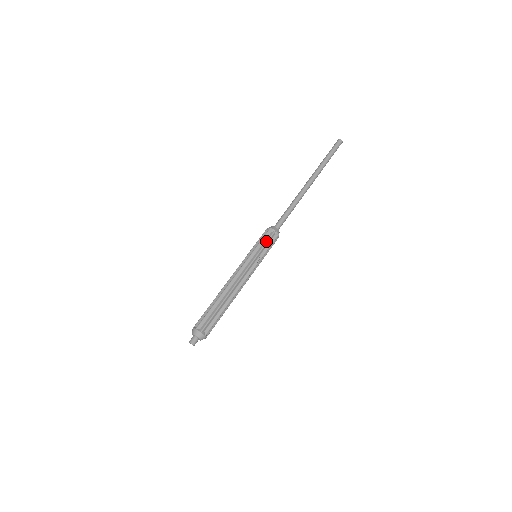
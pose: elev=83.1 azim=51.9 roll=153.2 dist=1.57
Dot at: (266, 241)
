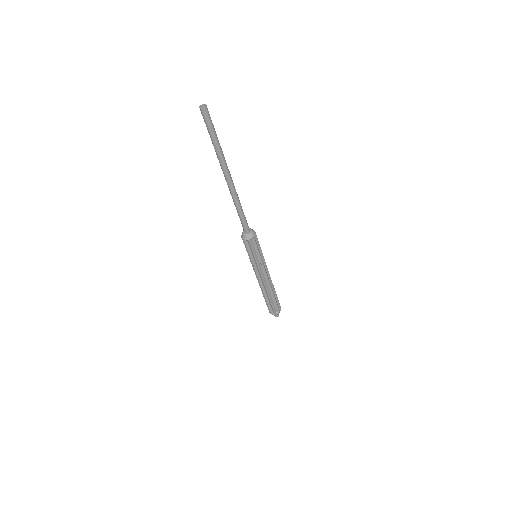
Dot at: (251, 250)
